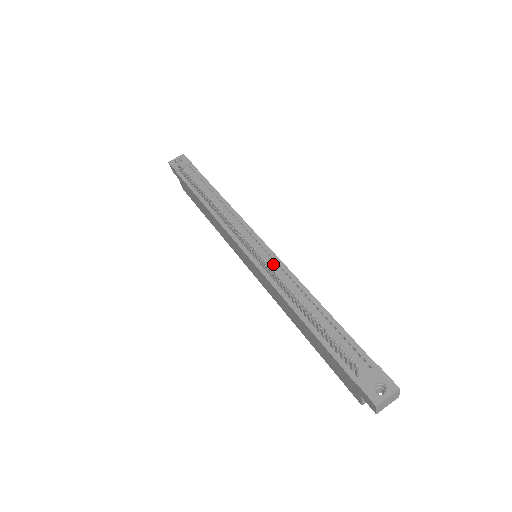
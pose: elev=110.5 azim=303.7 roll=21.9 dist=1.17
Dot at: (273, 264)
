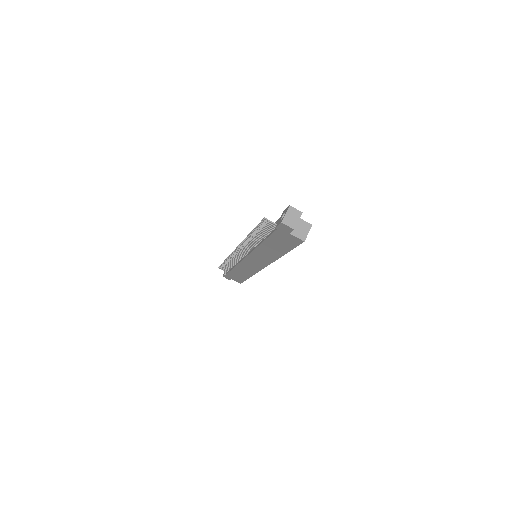
Dot at: occluded
